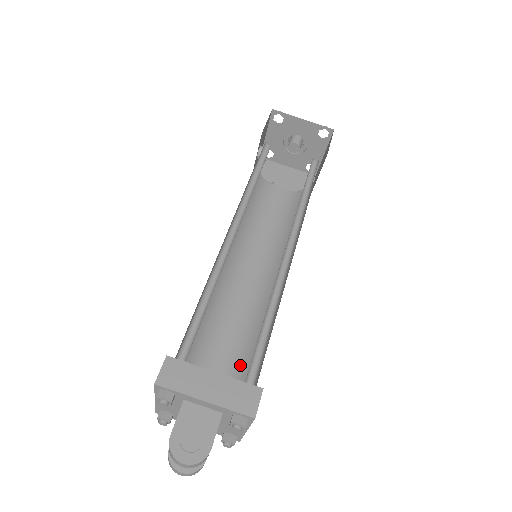
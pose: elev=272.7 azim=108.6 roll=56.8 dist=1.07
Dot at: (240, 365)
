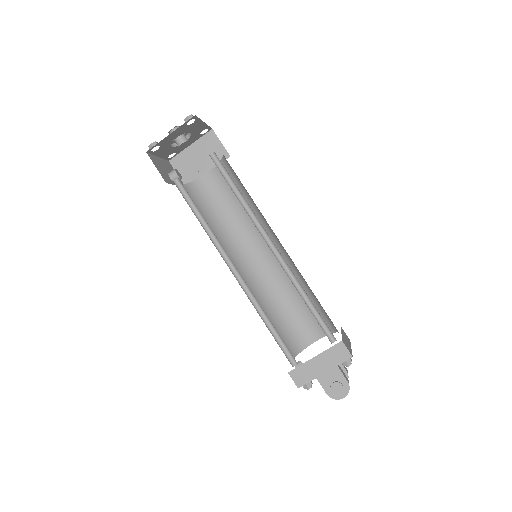
Dot at: occluded
